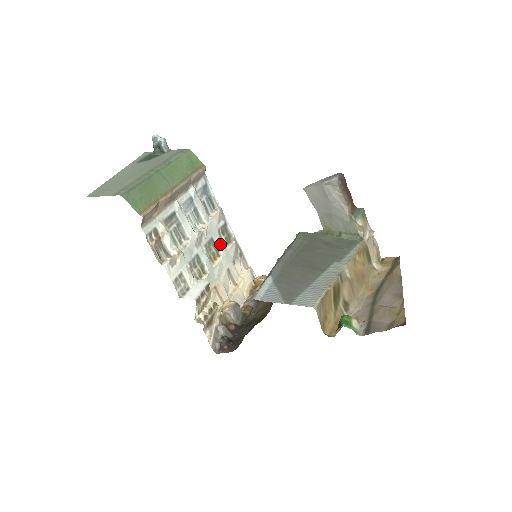
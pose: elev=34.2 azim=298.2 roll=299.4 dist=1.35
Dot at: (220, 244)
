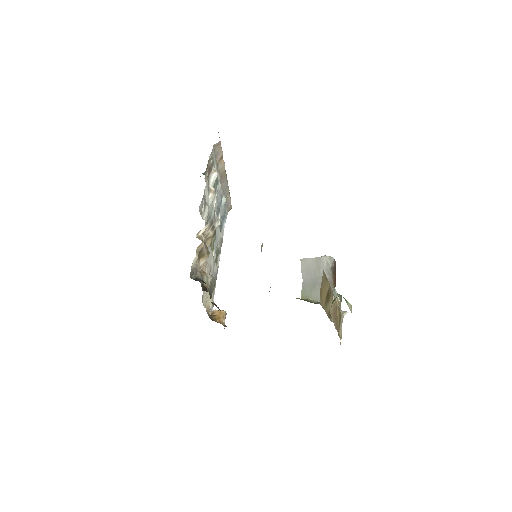
Dot at: (215, 250)
